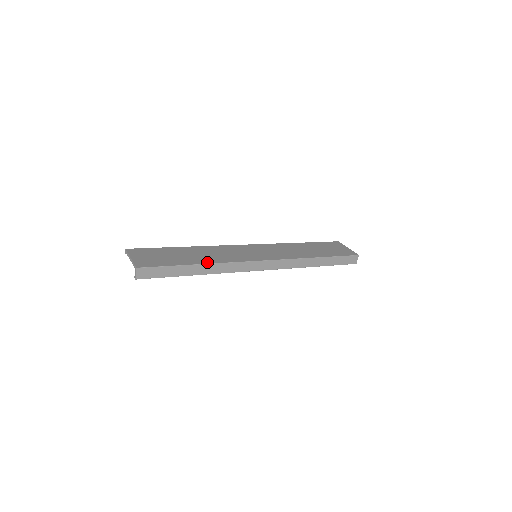
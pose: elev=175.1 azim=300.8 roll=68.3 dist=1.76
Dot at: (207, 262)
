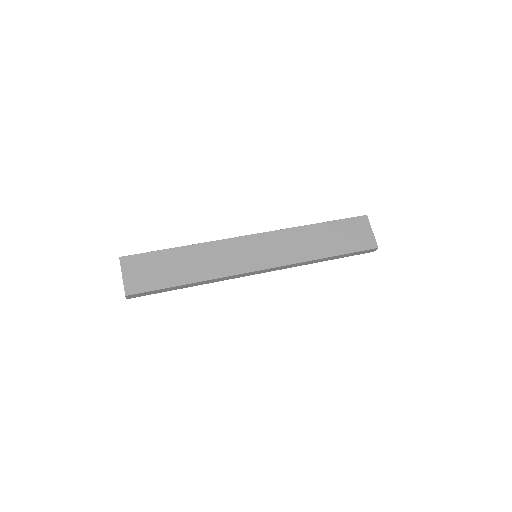
Dot at: (198, 279)
